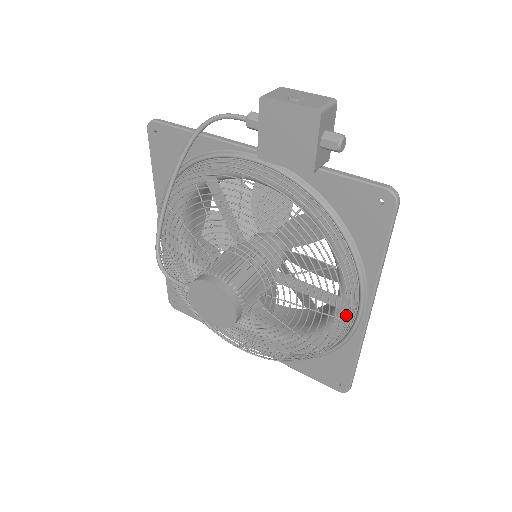
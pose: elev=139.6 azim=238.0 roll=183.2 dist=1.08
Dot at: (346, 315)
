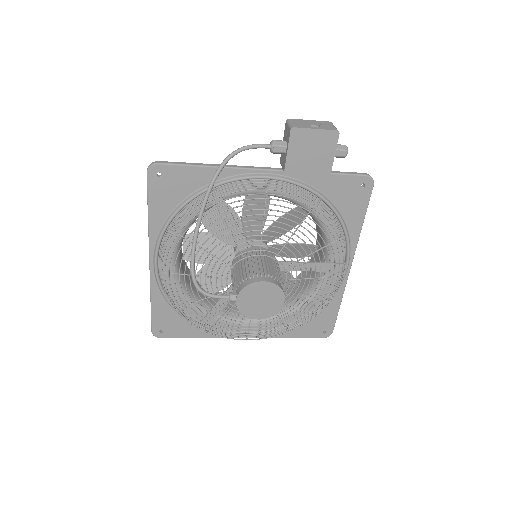
Dot at: (344, 272)
